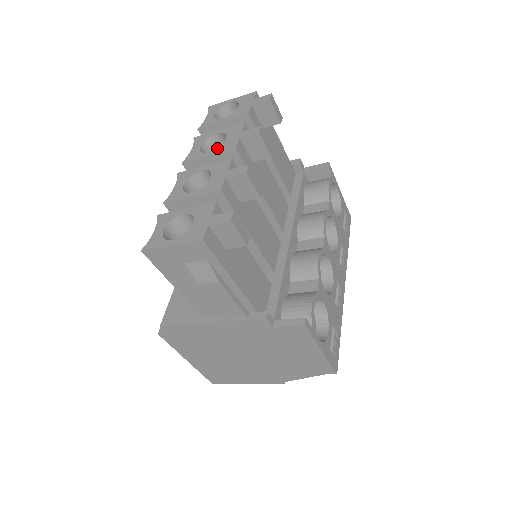
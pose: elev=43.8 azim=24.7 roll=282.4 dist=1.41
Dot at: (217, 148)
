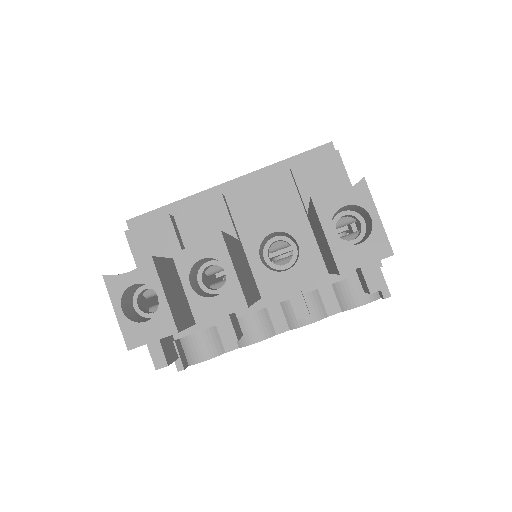
Dot at: (268, 268)
